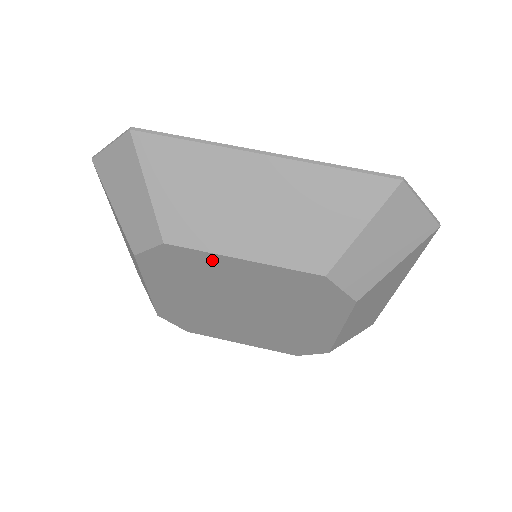
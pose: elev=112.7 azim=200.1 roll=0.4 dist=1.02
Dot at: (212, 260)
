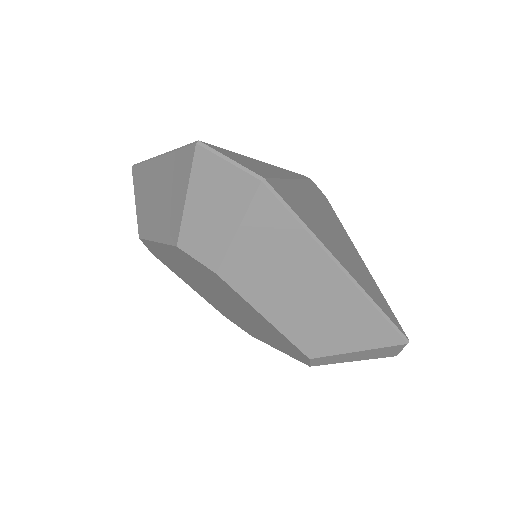
Dot at: (241, 299)
